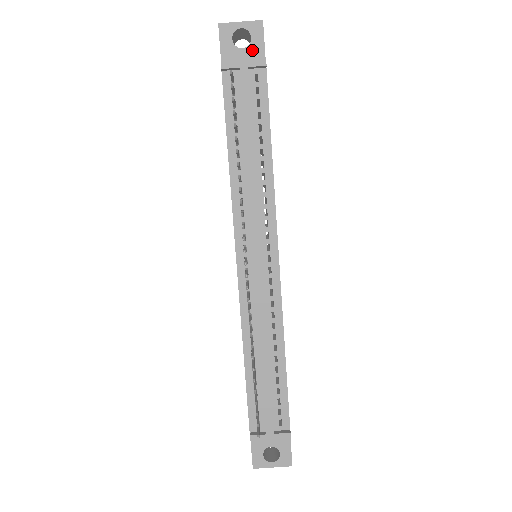
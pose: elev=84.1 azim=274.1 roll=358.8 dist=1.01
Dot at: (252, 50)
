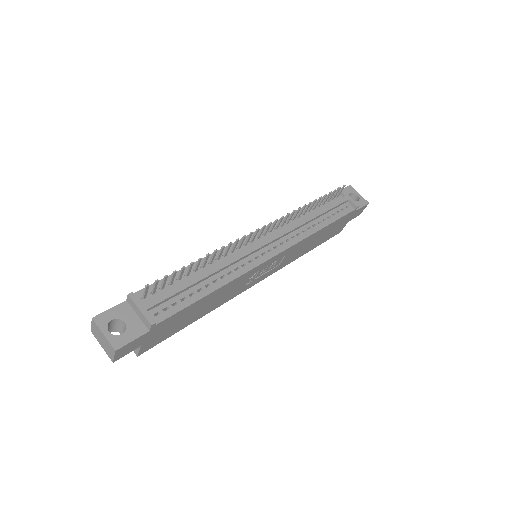
Dot at: occluded
